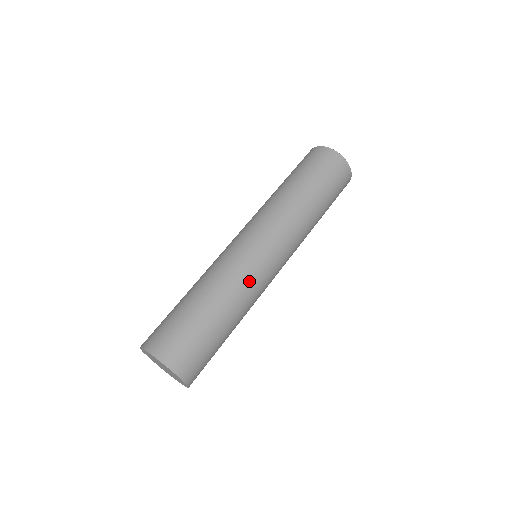
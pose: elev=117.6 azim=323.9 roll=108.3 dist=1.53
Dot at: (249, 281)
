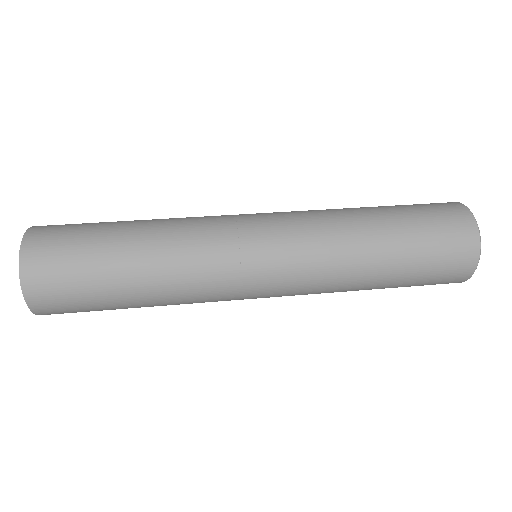
Dot at: (202, 232)
